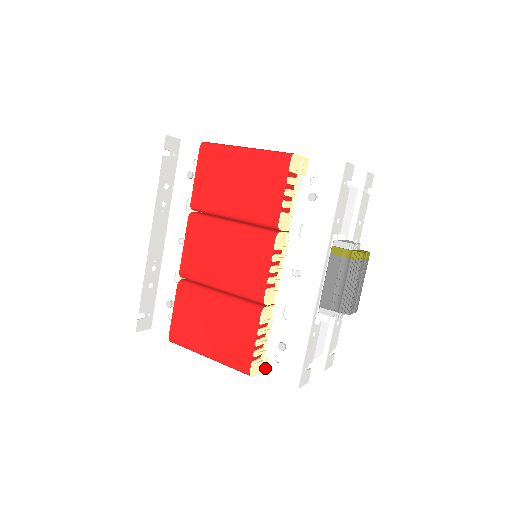
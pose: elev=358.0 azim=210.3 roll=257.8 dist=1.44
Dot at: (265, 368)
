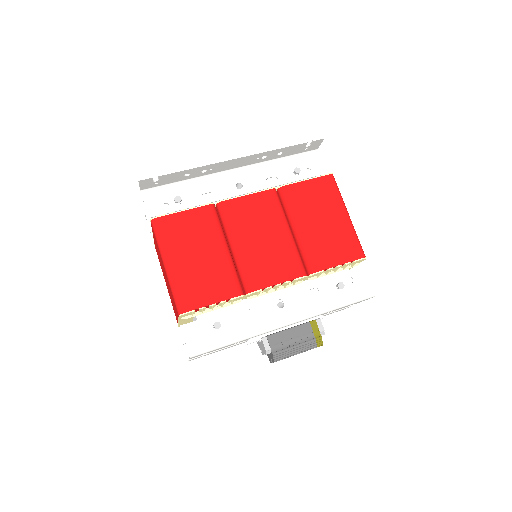
Dot at: (181, 319)
